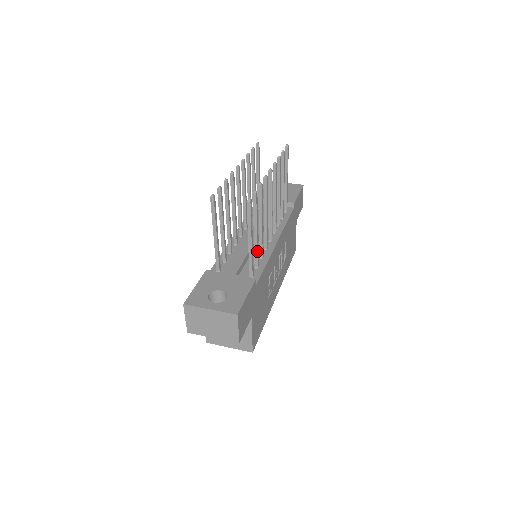
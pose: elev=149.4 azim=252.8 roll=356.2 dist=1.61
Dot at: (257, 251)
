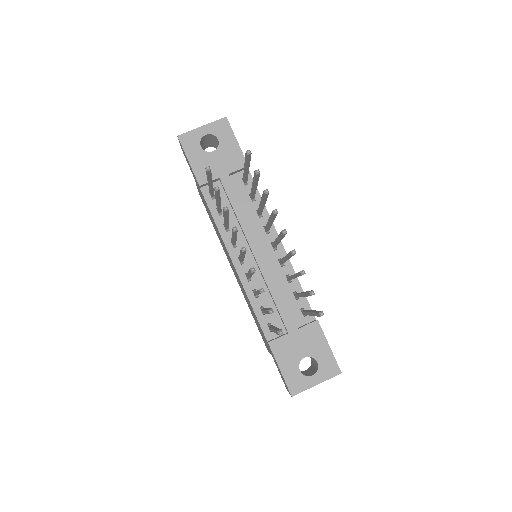
Dot at: occluded
